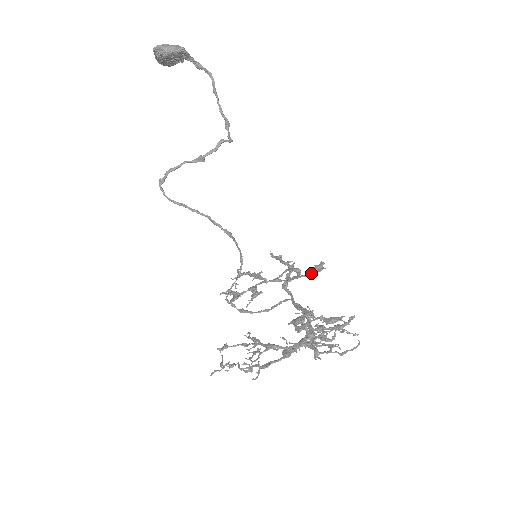
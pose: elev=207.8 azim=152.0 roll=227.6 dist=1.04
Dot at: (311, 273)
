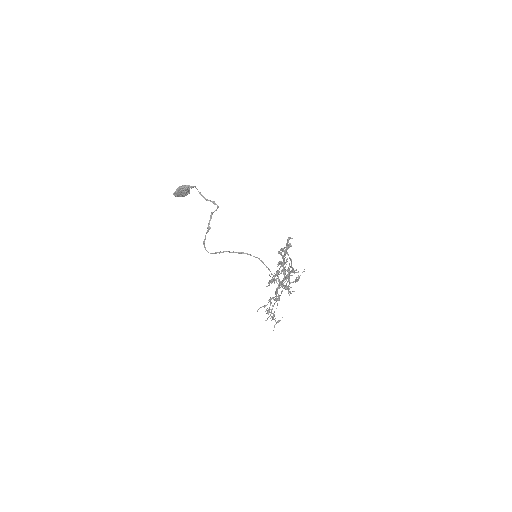
Dot at: (285, 247)
